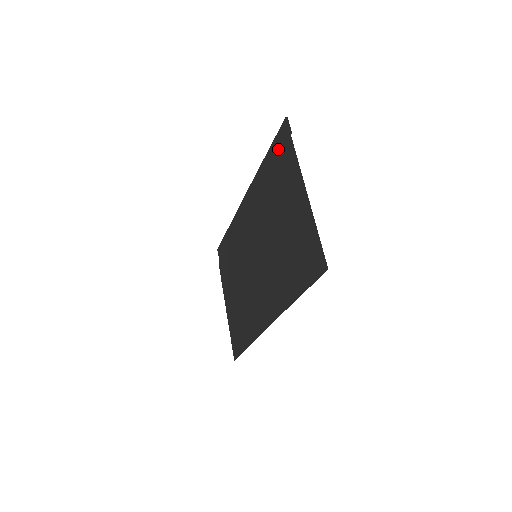
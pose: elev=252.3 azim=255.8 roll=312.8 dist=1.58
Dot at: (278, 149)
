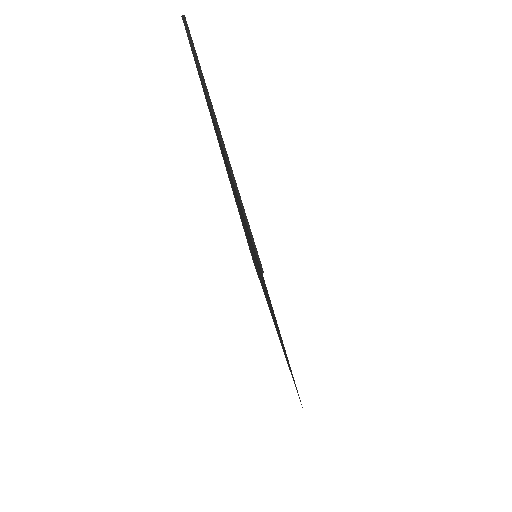
Dot at: occluded
